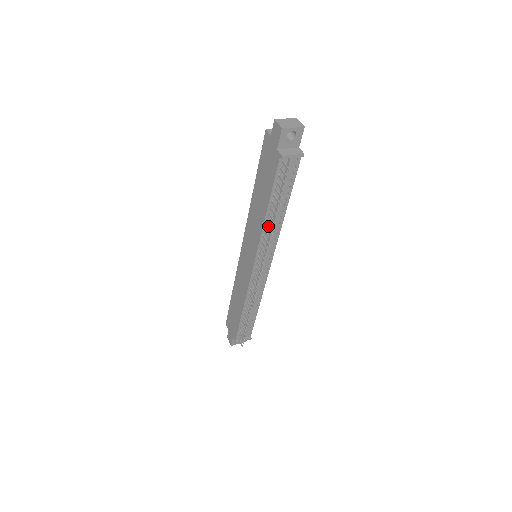
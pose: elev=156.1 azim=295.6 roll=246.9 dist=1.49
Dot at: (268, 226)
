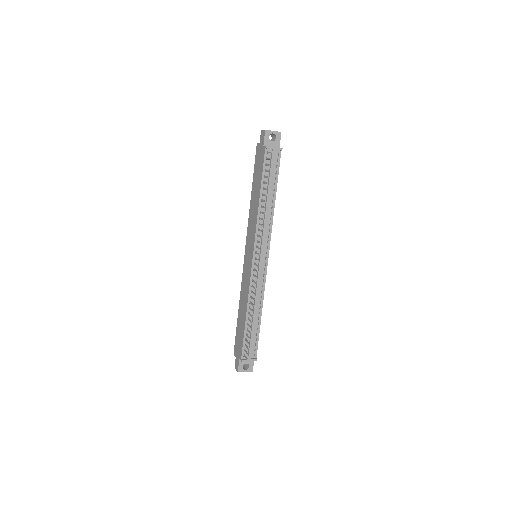
Dot at: (262, 214)
